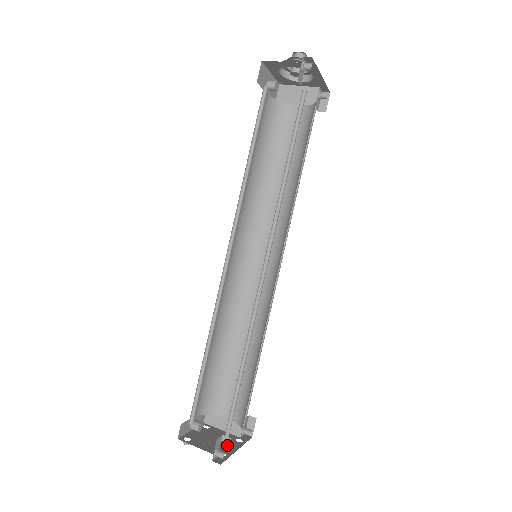
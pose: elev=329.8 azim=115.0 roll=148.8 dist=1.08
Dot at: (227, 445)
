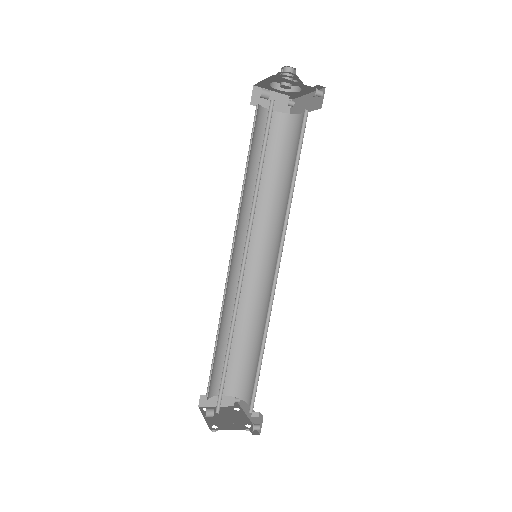
Dot at: (238, 417)
